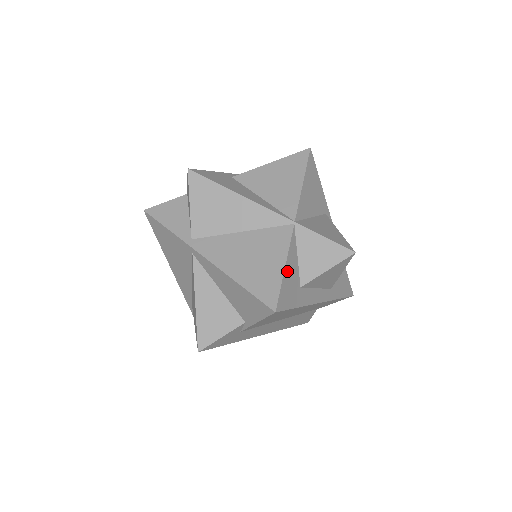
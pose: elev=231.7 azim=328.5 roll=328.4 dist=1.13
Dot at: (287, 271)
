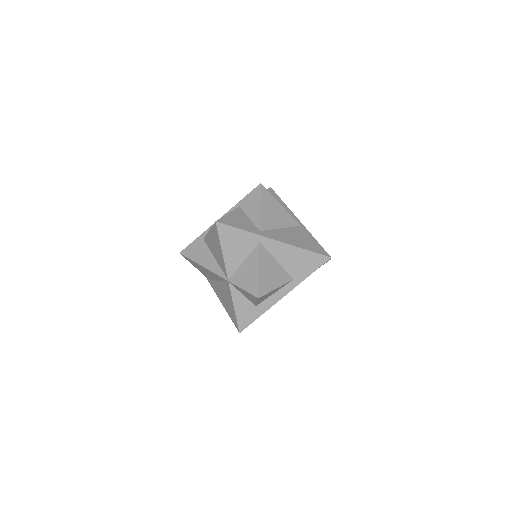
Dot at: (237, 309)
